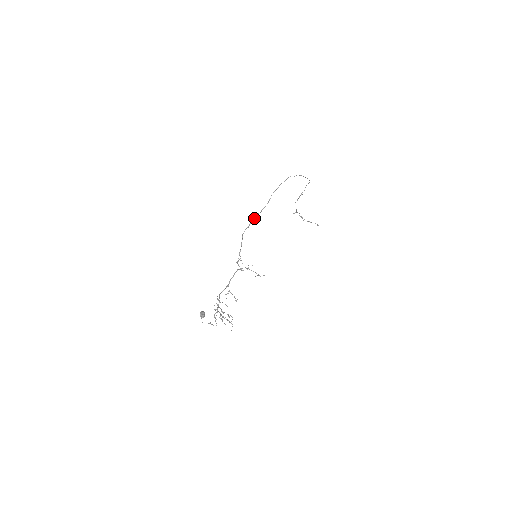
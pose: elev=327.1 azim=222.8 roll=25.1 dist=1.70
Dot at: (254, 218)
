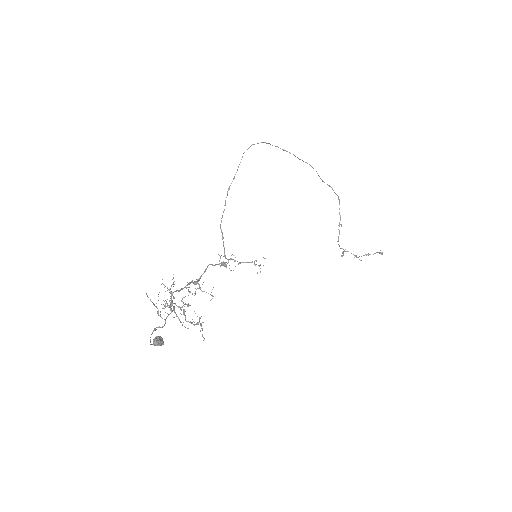
Dot at: (227, 192)
